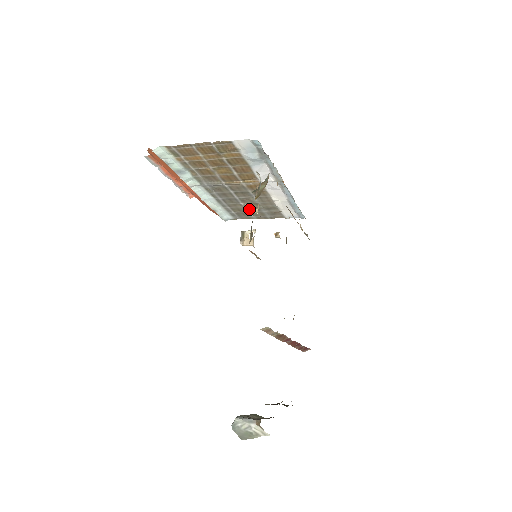
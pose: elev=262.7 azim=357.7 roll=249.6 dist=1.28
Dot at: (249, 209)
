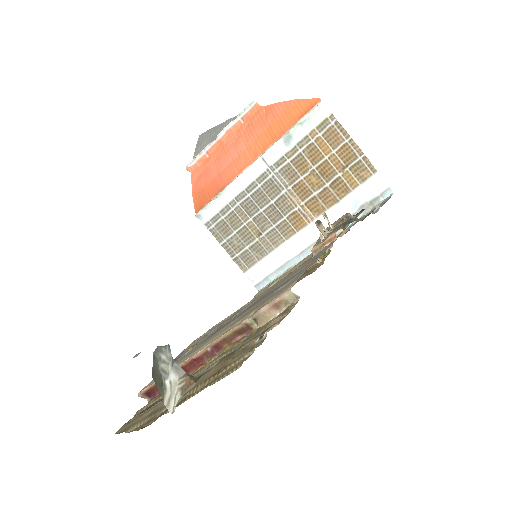
Dot at: (327, 217)
